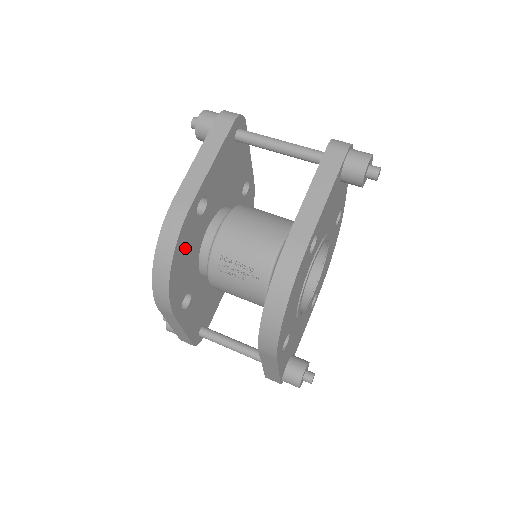
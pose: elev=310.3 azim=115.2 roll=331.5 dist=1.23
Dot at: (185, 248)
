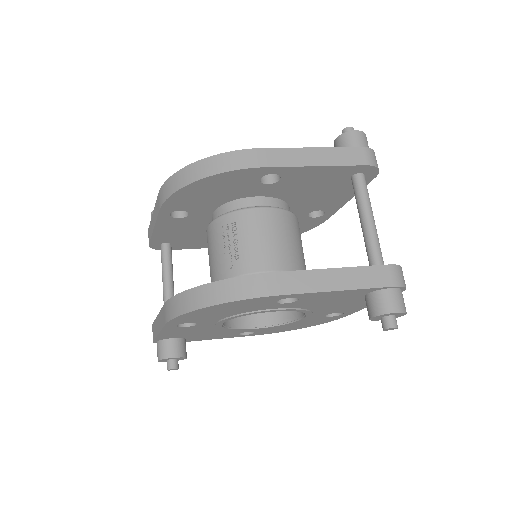
Dot at: (223, 184)
